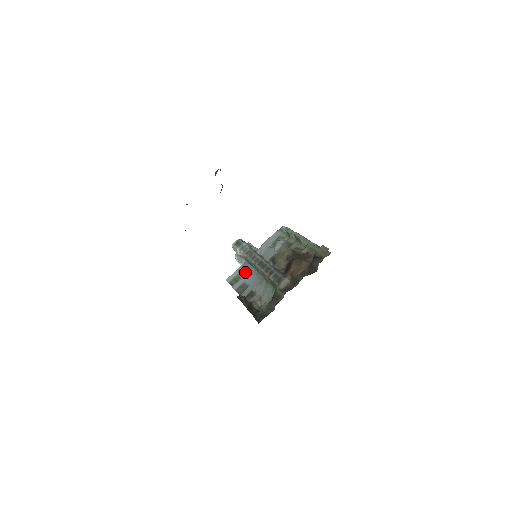
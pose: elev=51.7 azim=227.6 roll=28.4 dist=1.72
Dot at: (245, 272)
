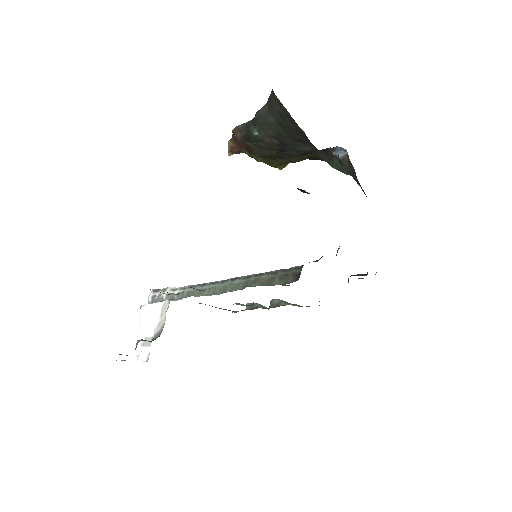
Dot at: occluded
